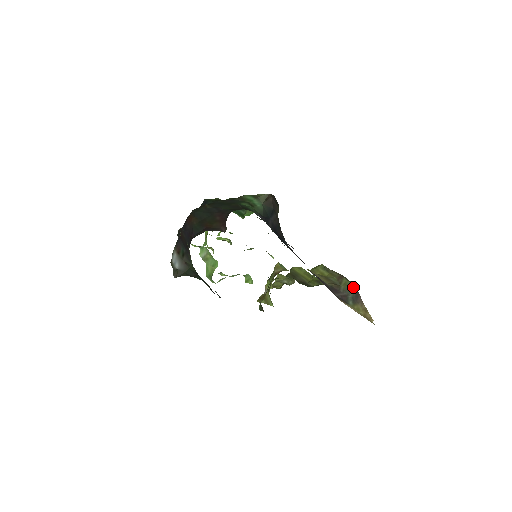
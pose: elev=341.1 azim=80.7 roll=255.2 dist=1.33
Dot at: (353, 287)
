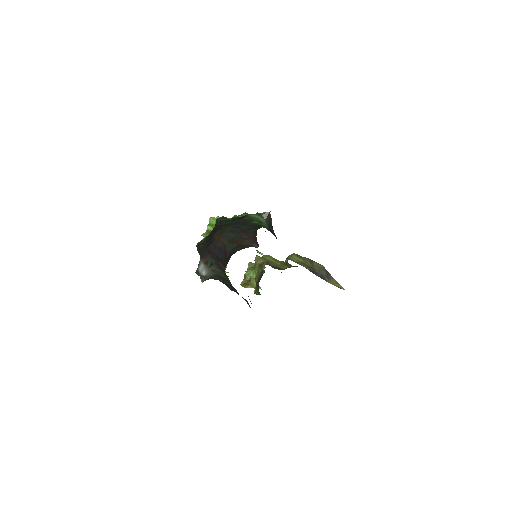
Dot at: (323, 267)
